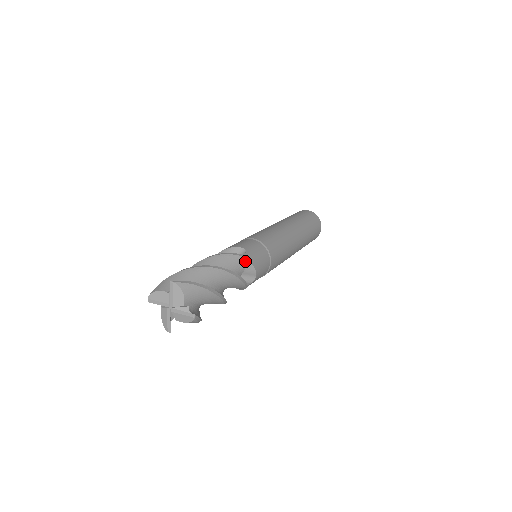
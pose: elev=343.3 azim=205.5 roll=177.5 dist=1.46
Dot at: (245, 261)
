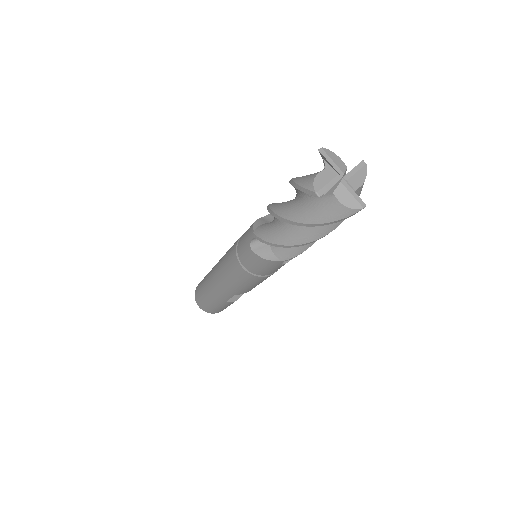
Dot at: occluded
